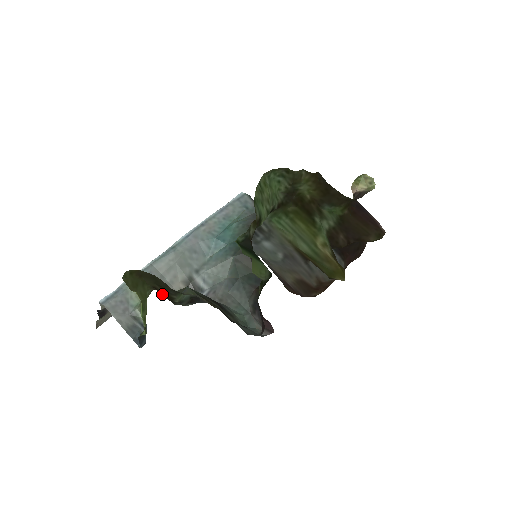
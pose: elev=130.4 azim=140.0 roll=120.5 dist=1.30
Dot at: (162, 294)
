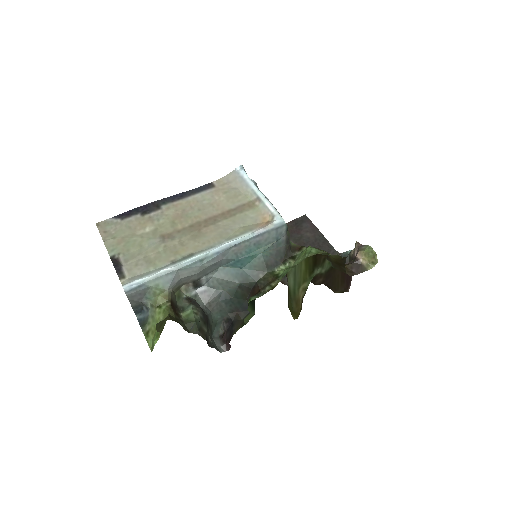
Dot at: (174, 309)
